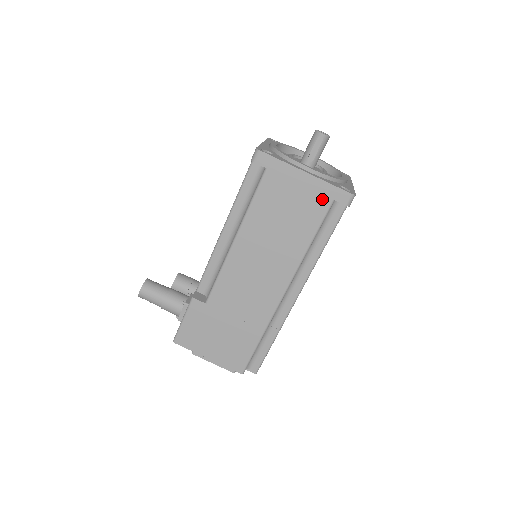
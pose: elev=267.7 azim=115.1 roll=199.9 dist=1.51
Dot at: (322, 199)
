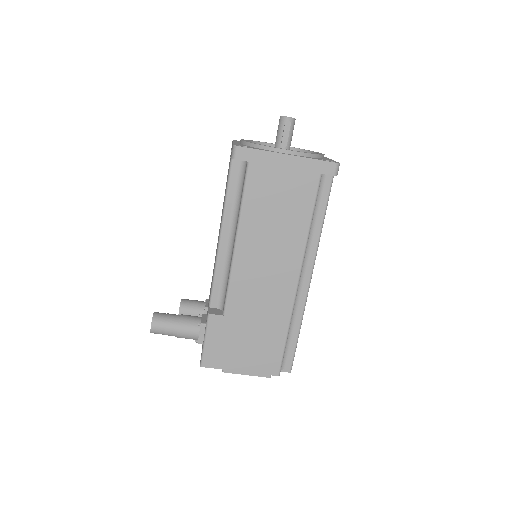
Dot at: (310, 176)
